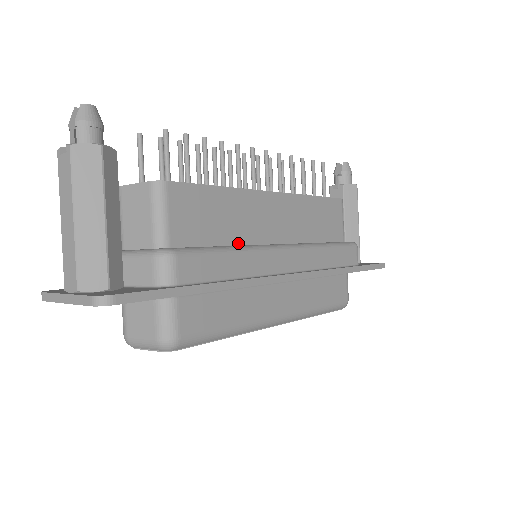
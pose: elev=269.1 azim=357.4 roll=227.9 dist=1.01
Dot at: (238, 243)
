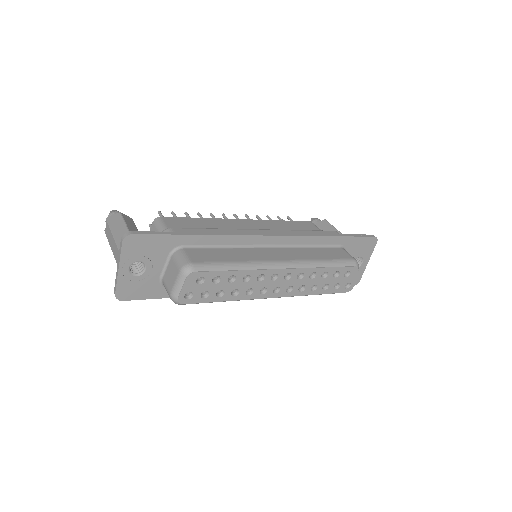
Dot at: occluded
